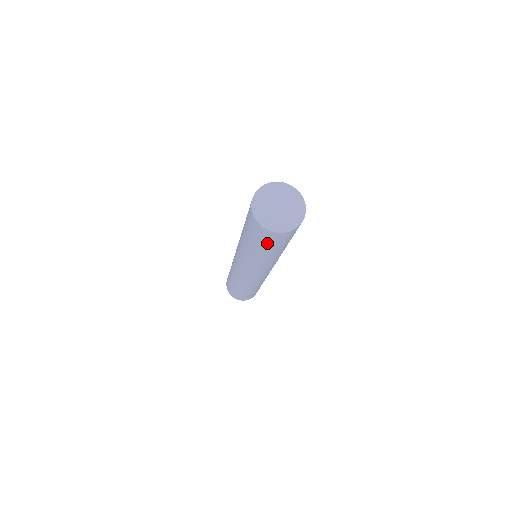
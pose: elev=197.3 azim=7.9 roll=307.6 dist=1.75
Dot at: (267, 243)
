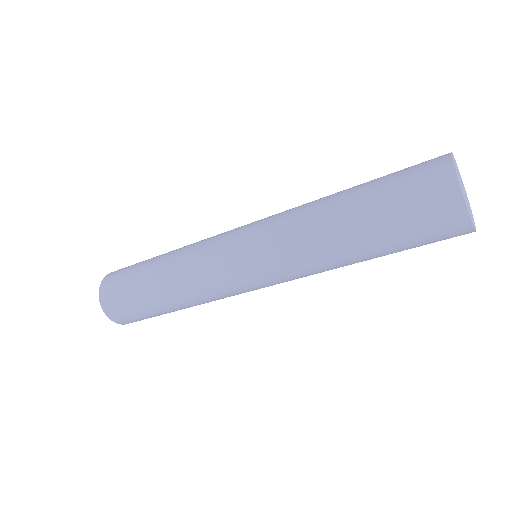
Dot at: (405, 208)
